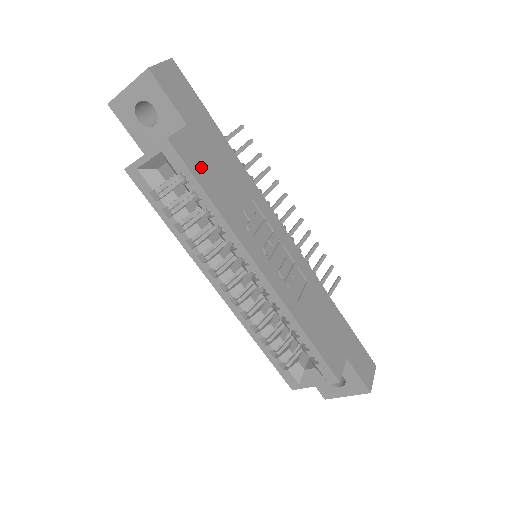
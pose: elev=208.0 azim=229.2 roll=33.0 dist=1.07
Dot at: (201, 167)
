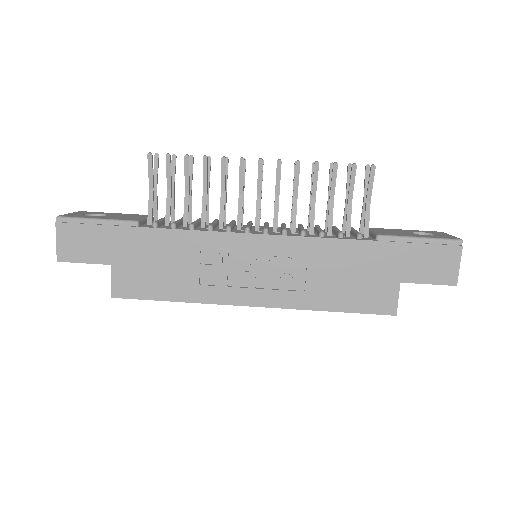
Dot at: (146, 285)
